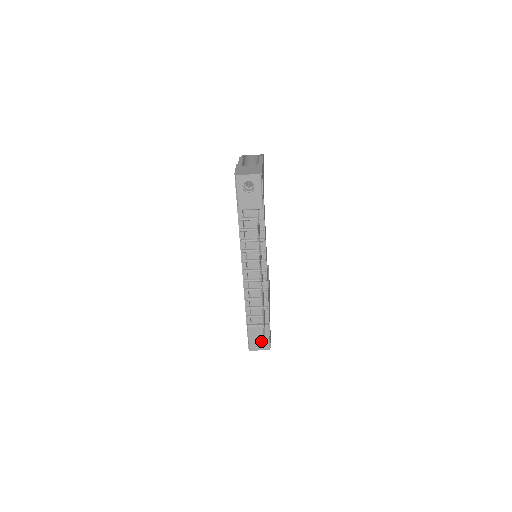
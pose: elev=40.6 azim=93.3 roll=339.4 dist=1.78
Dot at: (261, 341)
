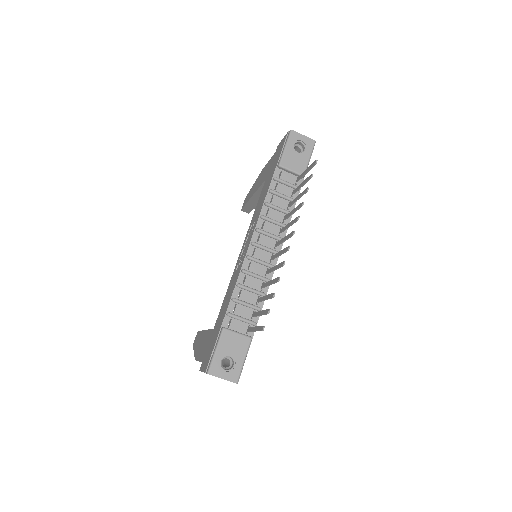
Dot at: (228, 367)
